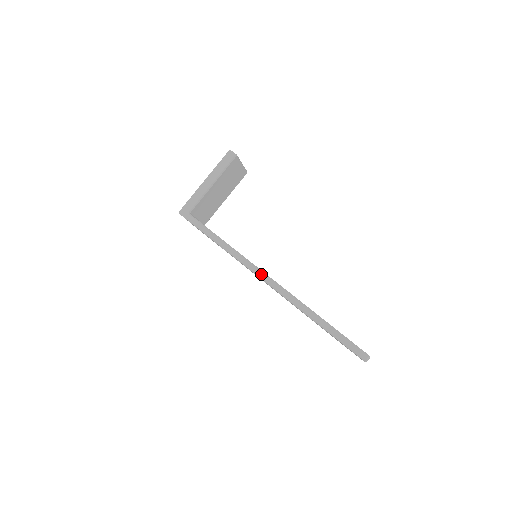
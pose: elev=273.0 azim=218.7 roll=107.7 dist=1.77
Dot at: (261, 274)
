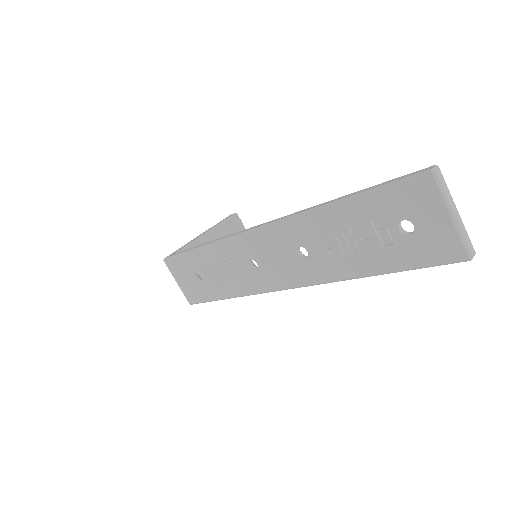
Dot at: (251, 228)
